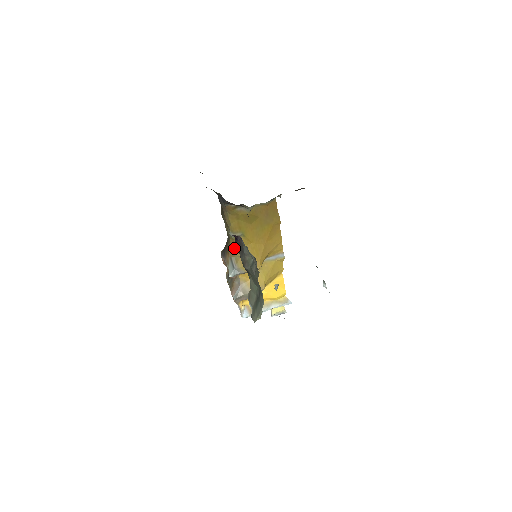
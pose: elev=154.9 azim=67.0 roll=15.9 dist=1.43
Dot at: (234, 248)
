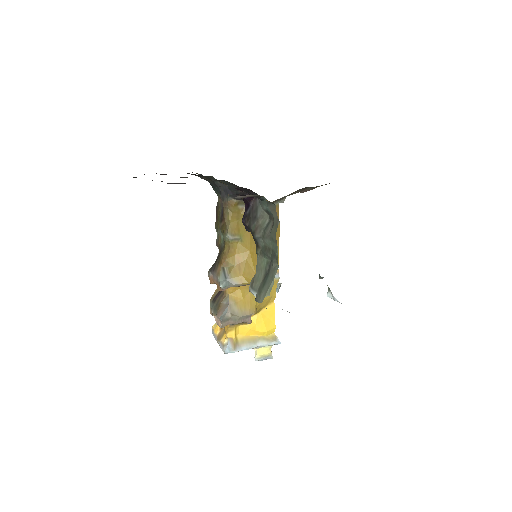
Dot at: (229, 255)
